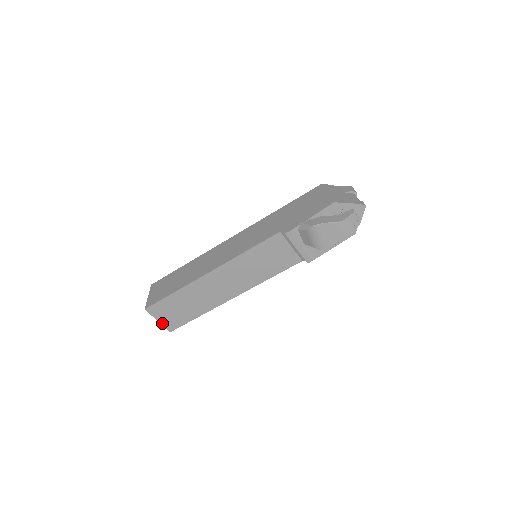
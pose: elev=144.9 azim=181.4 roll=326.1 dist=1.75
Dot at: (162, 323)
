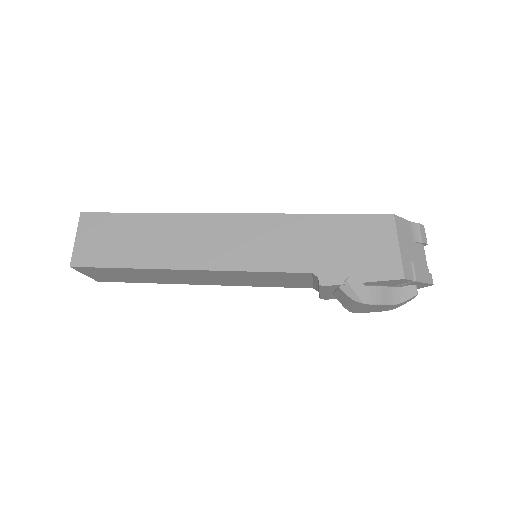
Dot at: (90, 276)
